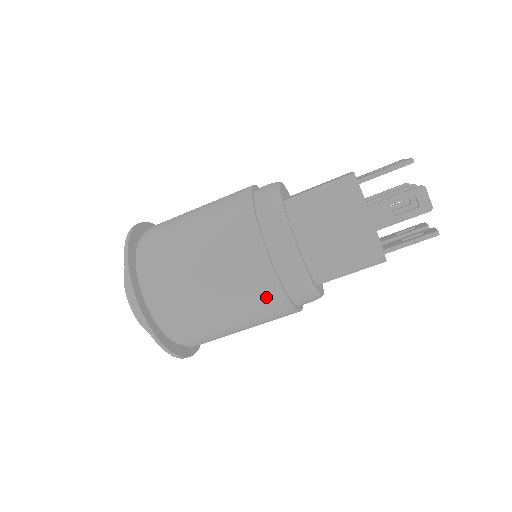
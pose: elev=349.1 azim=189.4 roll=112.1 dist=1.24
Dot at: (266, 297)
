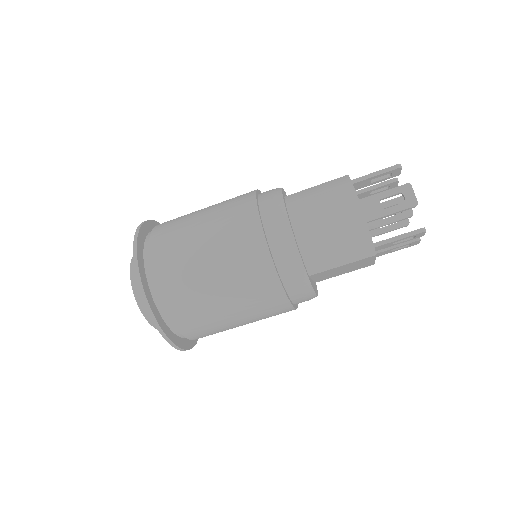
Dot at: (258, 274)
